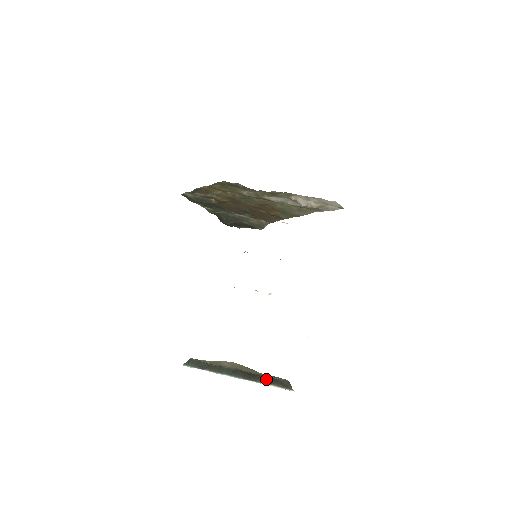
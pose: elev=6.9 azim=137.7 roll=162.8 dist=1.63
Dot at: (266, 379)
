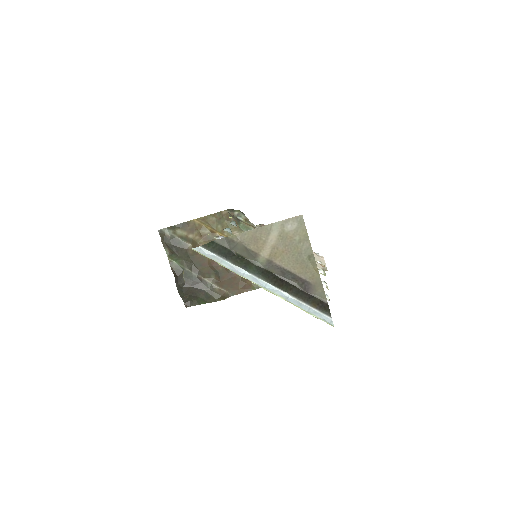
Dot at: (301, 293)
